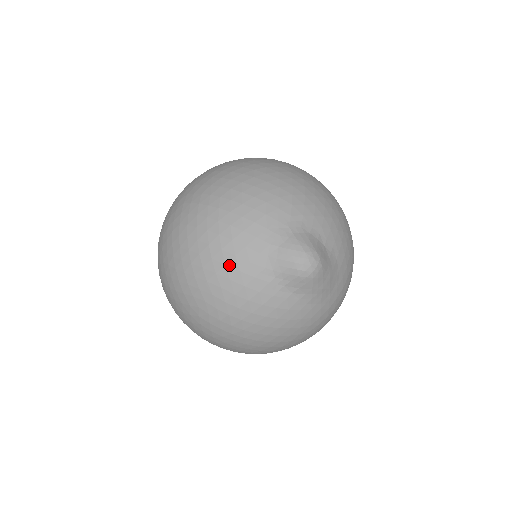
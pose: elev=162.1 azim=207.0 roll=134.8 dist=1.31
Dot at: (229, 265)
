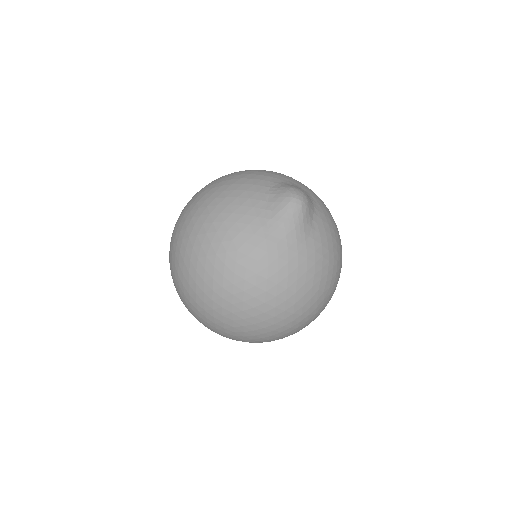
Dot at: (258, 172)
